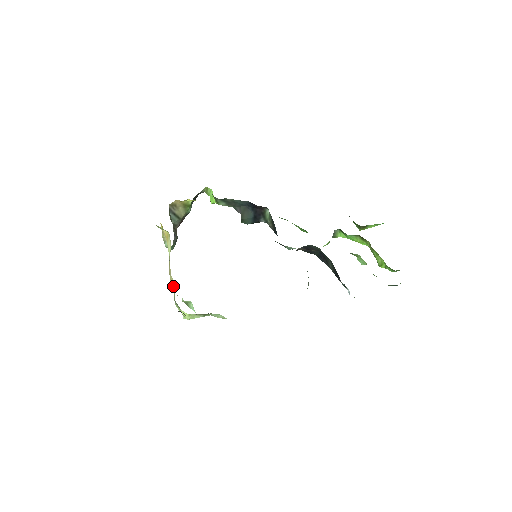
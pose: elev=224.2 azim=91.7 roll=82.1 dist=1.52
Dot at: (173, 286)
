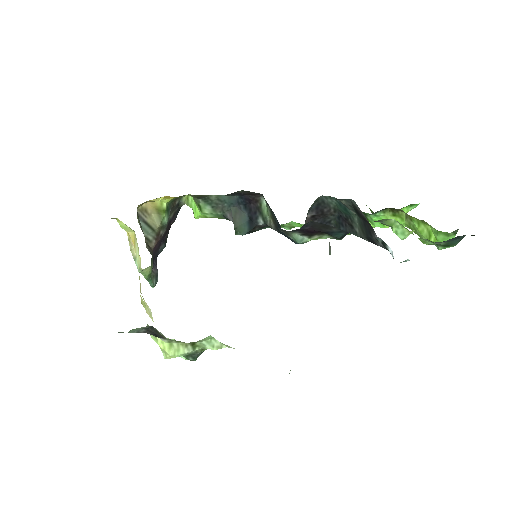
Dot at: (145, 306)
